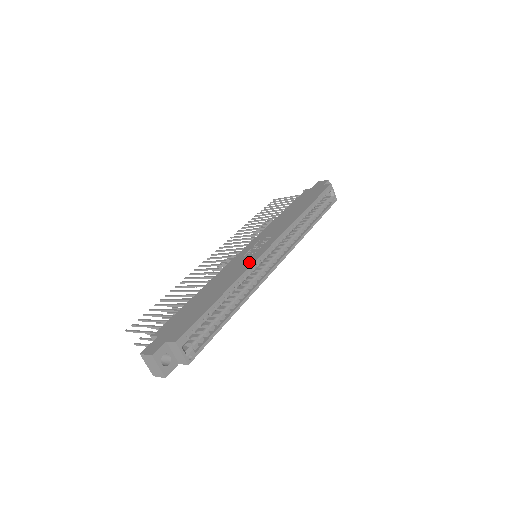
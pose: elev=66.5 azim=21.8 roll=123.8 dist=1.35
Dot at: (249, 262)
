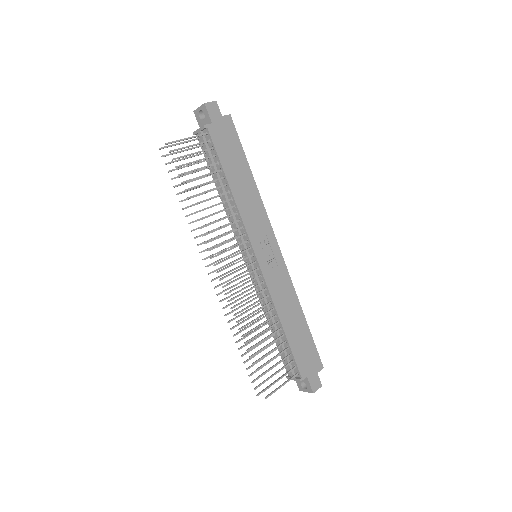
Dot at: (286, 276)
